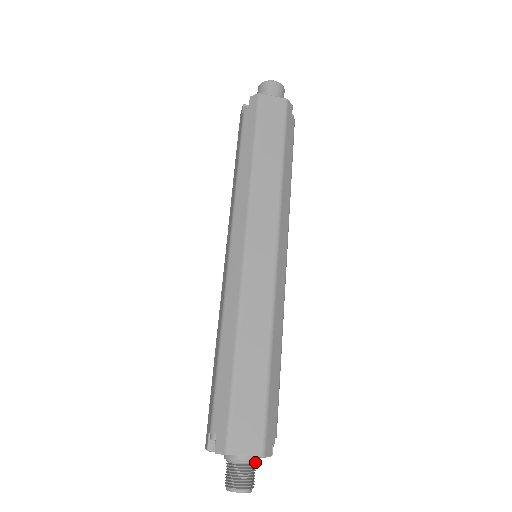
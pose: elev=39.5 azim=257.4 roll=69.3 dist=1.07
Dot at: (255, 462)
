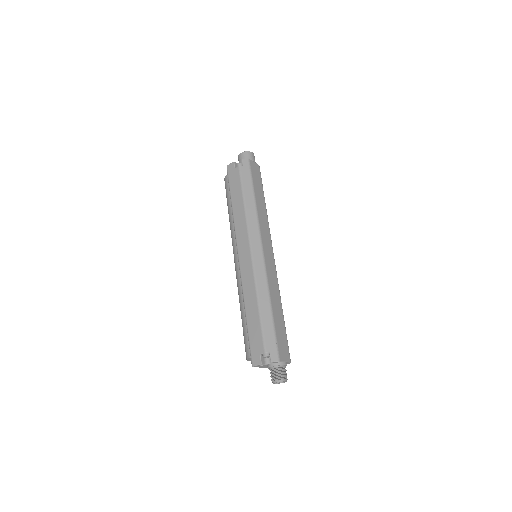
Dot at: occluded
